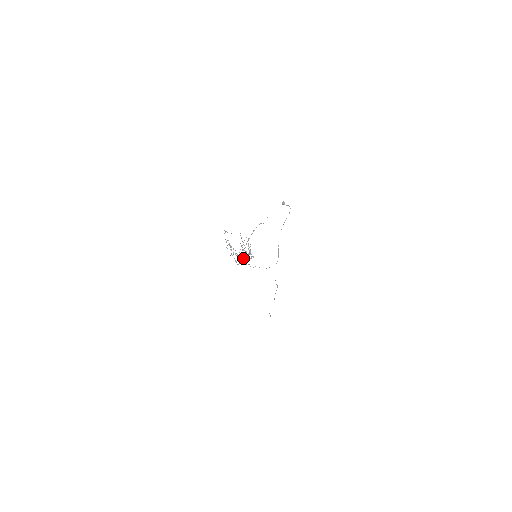
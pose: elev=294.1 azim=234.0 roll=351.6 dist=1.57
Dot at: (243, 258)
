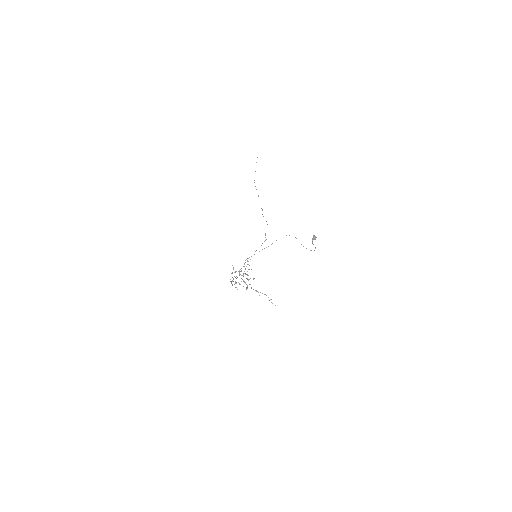
Dot at: occluded
